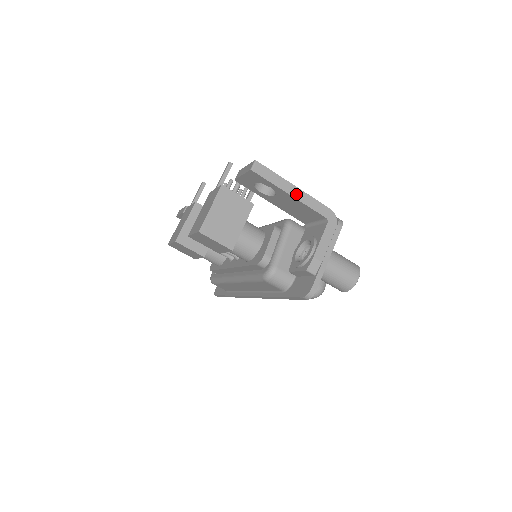
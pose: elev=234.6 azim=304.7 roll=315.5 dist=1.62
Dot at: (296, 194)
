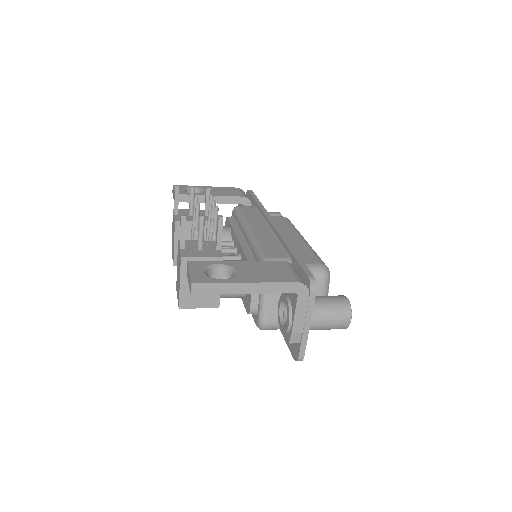
Dot at: (251, 289)
